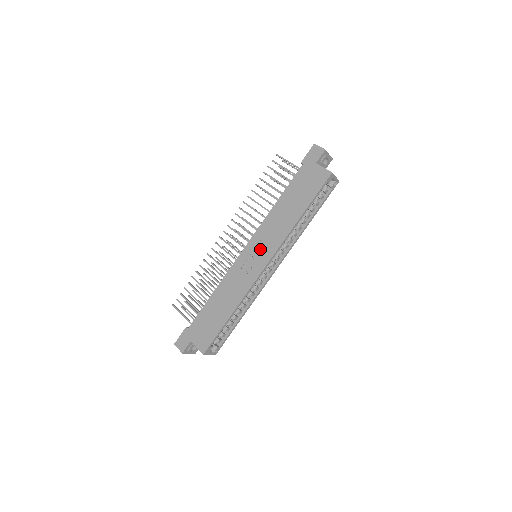
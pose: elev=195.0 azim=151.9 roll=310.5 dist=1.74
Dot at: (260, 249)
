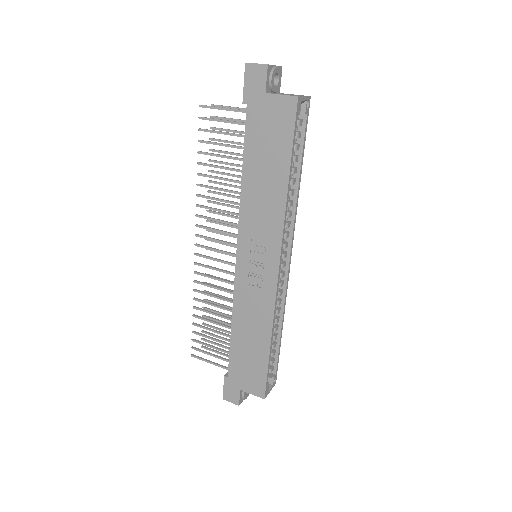
Dot at: (258, 251)
